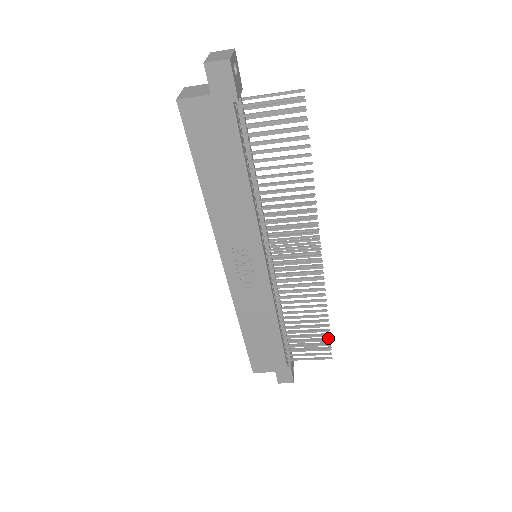
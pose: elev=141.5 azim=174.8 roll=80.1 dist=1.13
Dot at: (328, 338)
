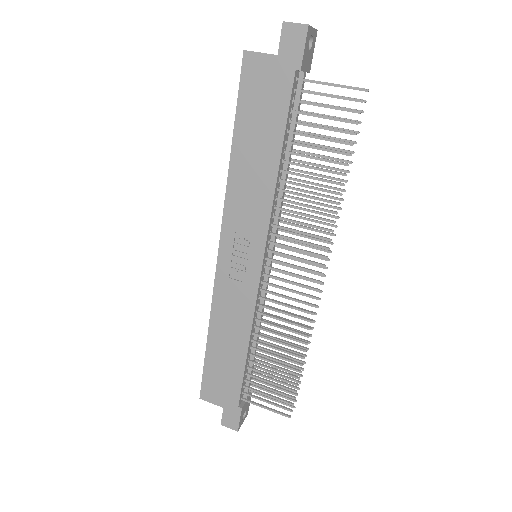
Dot at: (296, 393)
